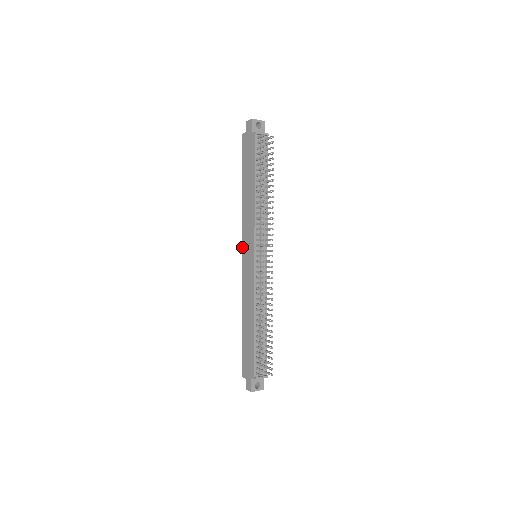
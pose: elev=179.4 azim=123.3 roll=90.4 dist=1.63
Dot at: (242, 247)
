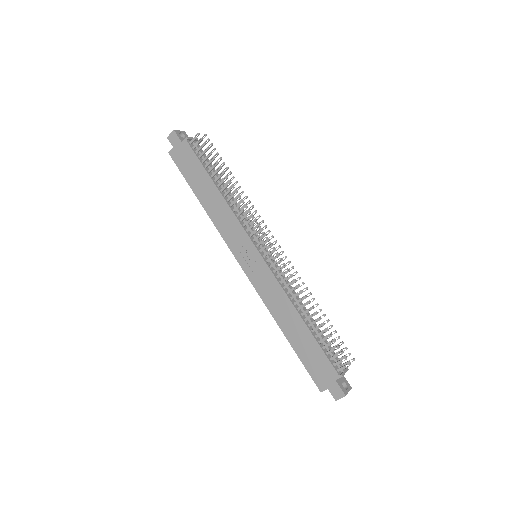
Dot at: (235, 257)
